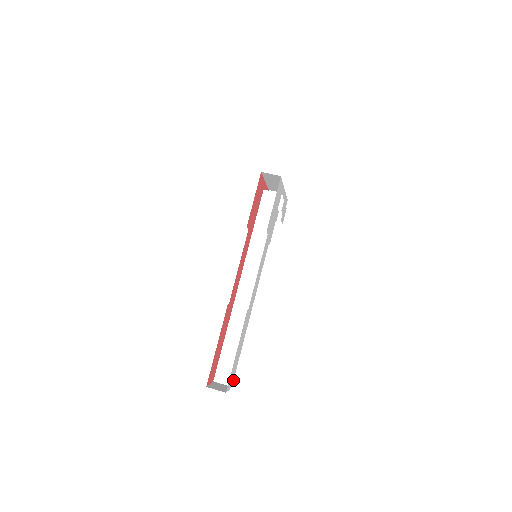
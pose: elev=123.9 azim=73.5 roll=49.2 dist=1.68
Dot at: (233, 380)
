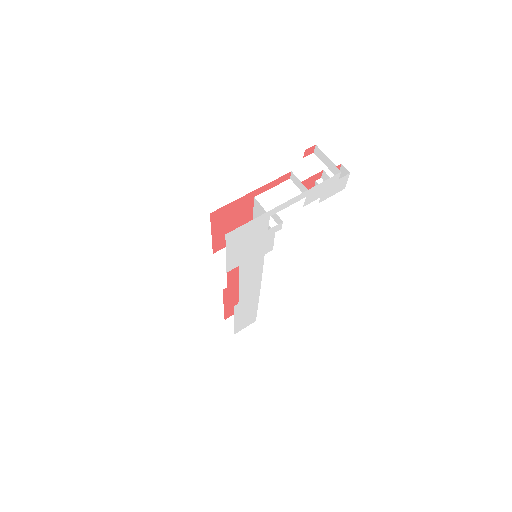
Dot at: occluded
